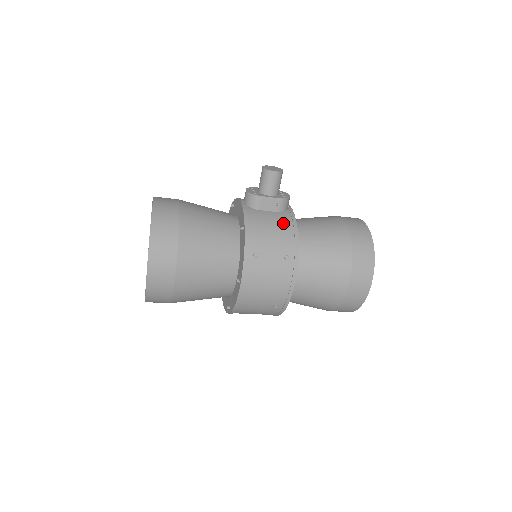
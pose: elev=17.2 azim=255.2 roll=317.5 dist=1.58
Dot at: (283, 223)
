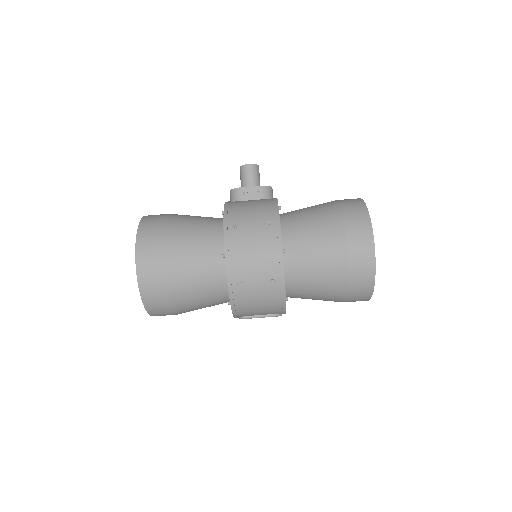
Dot at: (263, 202)
